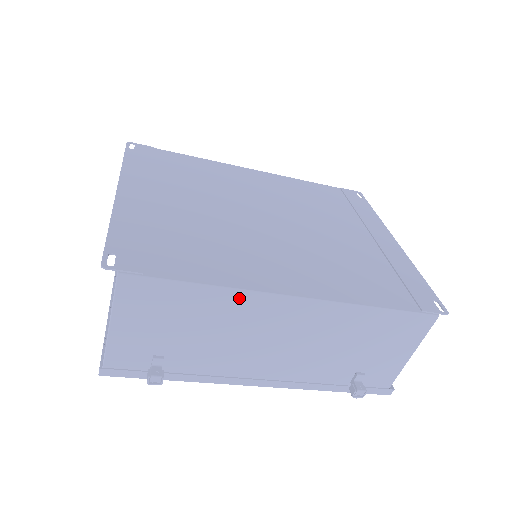
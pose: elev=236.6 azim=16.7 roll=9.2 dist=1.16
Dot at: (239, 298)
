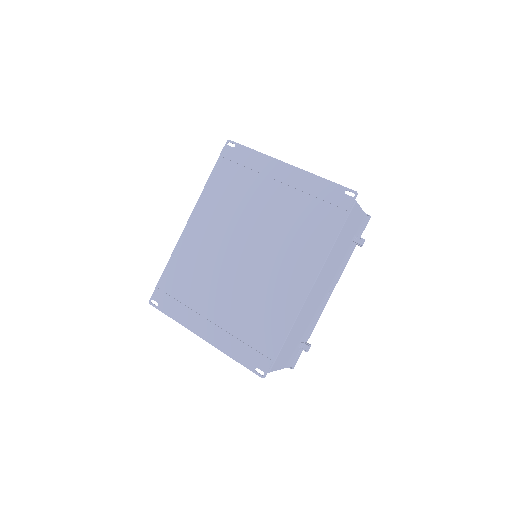
Dot at: (299, 316)
